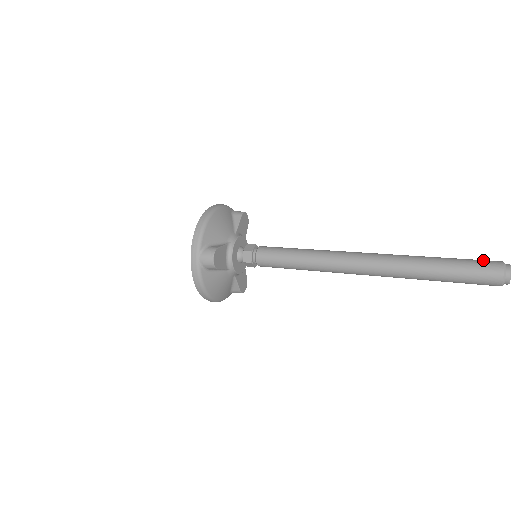
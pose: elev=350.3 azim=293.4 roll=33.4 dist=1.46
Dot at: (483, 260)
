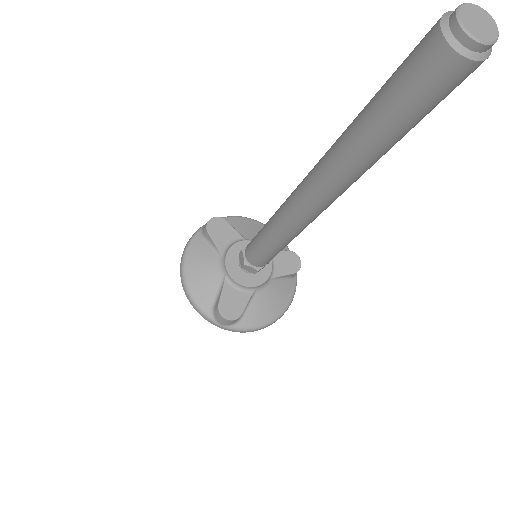
Dot at: occluded
